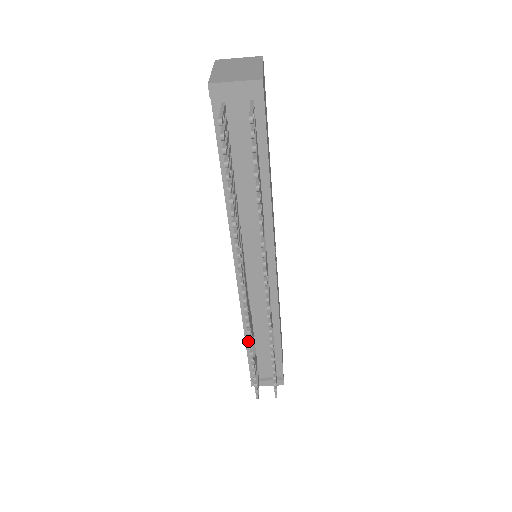
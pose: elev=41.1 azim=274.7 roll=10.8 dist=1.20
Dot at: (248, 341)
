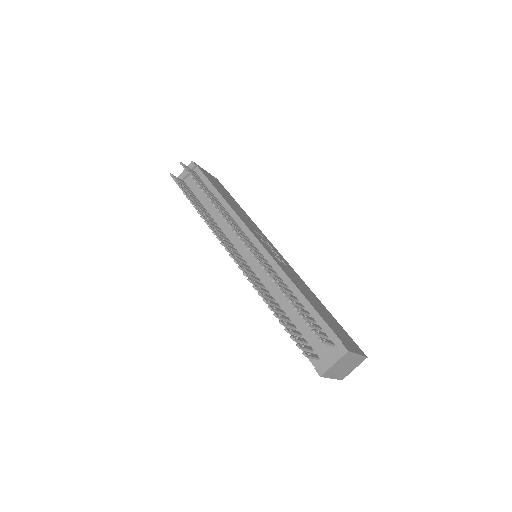
Dot at: (253, 287)
